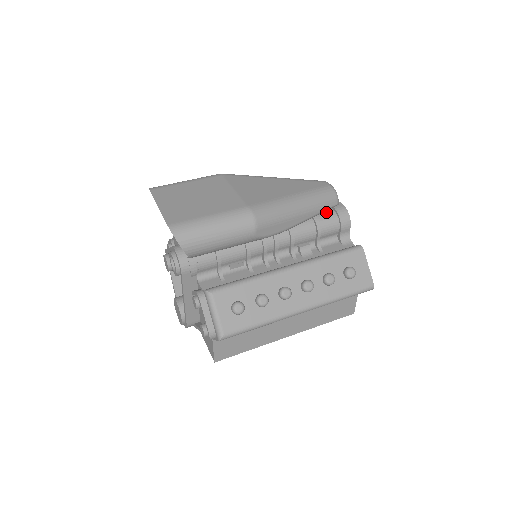
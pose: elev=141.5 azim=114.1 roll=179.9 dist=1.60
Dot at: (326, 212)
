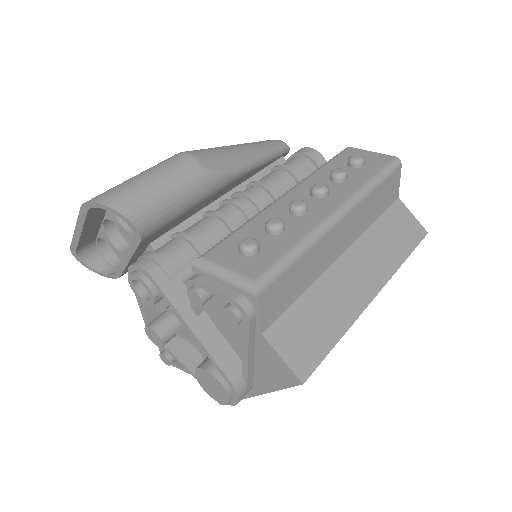
Dot at: (285, 162)
